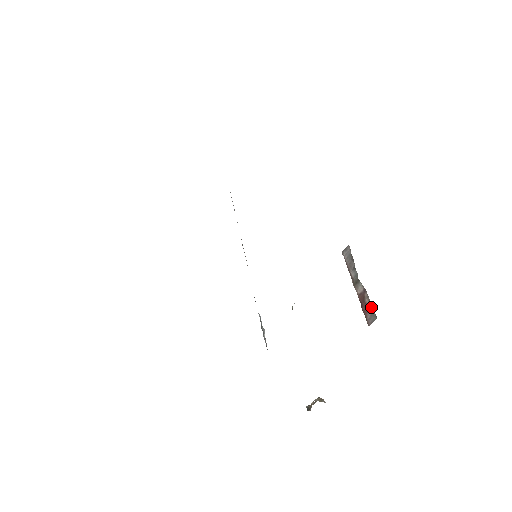
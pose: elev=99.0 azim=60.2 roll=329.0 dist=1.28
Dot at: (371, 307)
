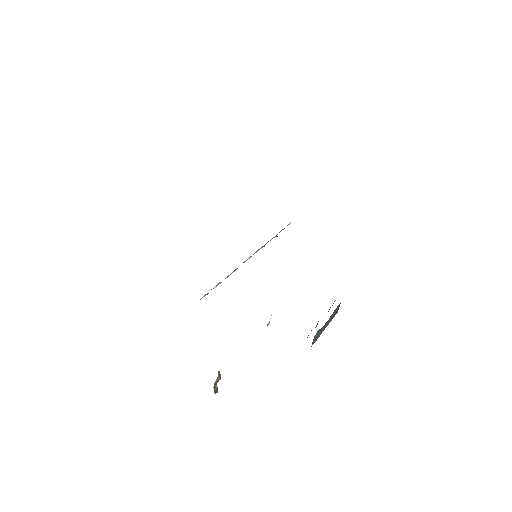
Dot at: occluded
